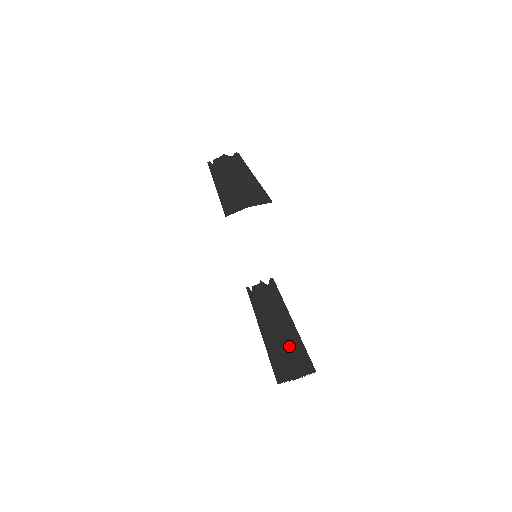
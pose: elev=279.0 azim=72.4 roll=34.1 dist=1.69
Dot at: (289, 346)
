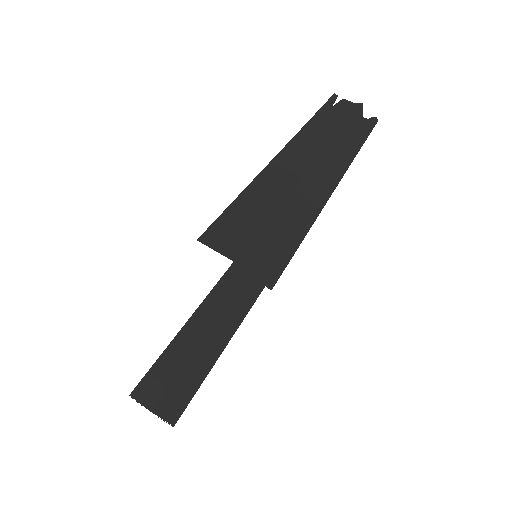
Dot at: (193, 362)
